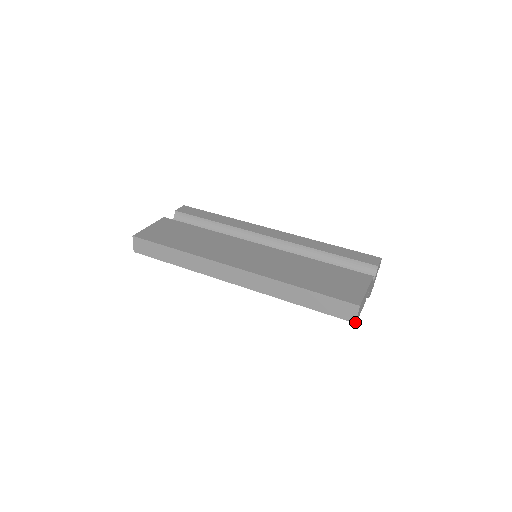
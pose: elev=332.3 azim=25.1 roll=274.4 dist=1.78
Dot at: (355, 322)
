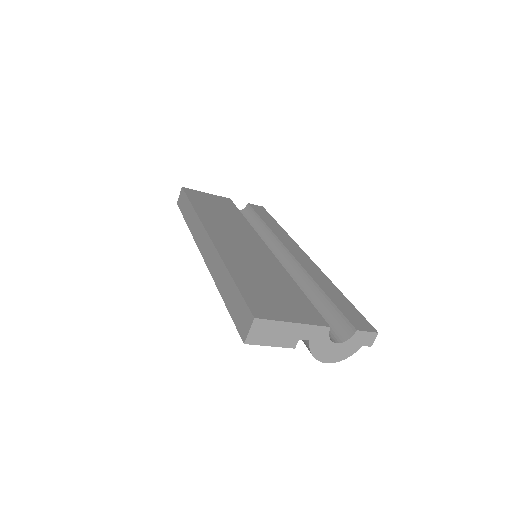
Dot at: (244, 341)
